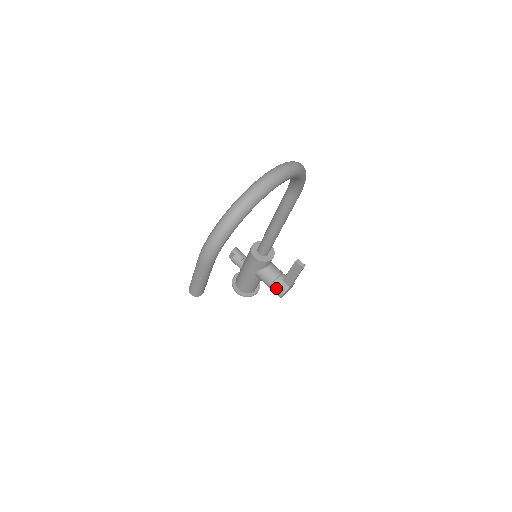
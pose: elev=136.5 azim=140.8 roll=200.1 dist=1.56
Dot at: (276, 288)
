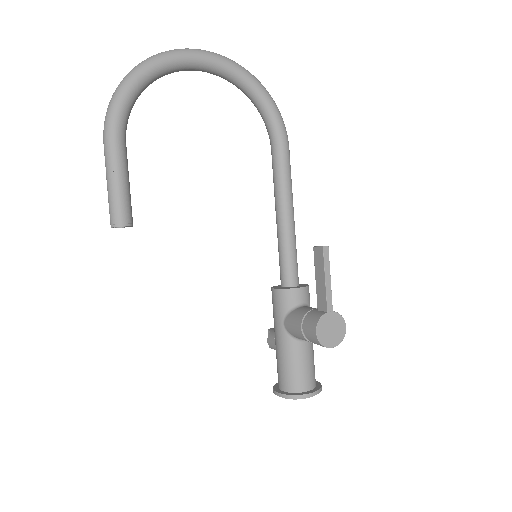
Dot at: (307, 323)
